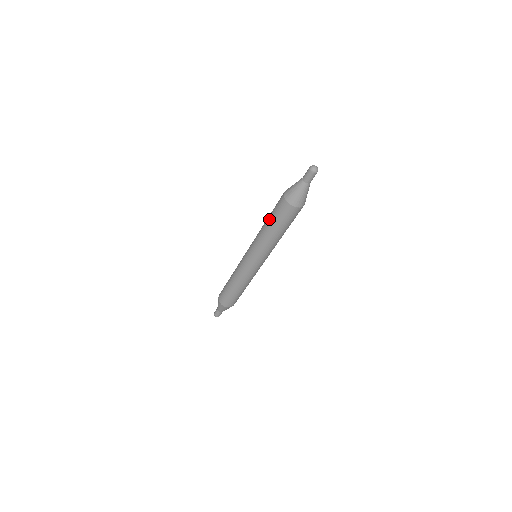
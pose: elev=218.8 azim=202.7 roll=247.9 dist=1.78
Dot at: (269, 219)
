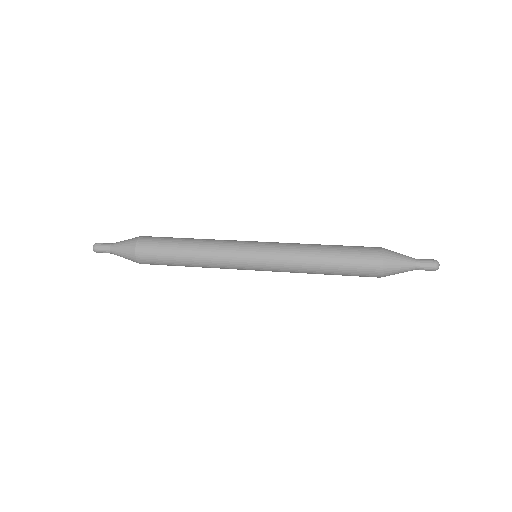
Dot at: (336, 259)
